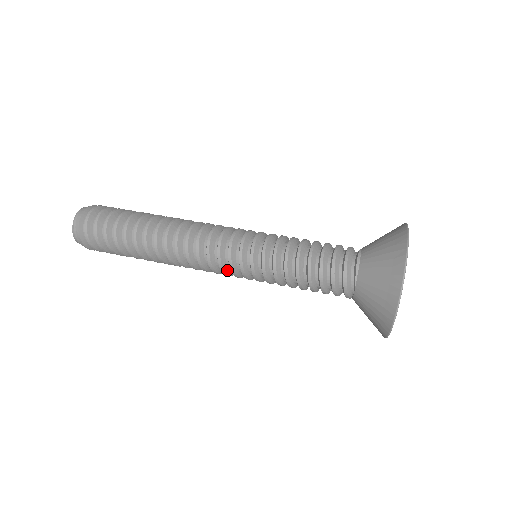
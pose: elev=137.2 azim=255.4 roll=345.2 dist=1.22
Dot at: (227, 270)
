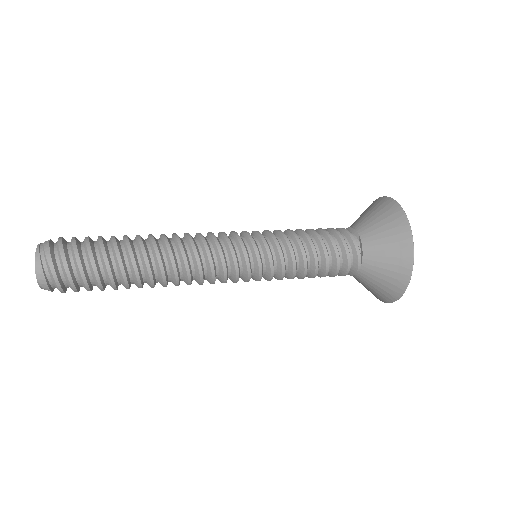
Dot at: (235, 251)
